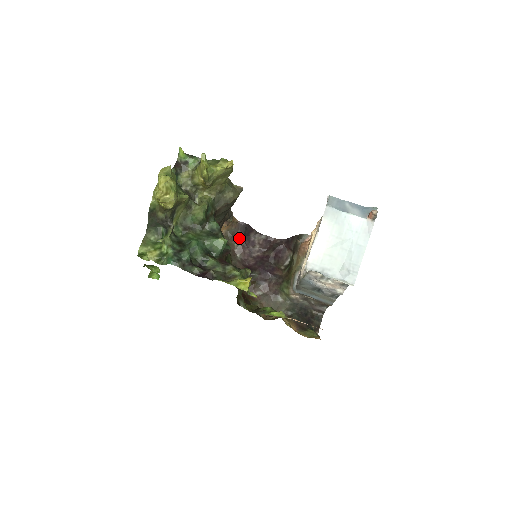
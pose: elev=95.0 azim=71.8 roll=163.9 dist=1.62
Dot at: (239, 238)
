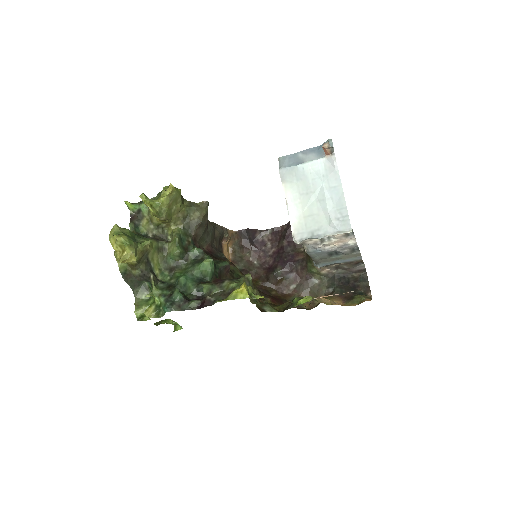
Dot at: (247, 246)
